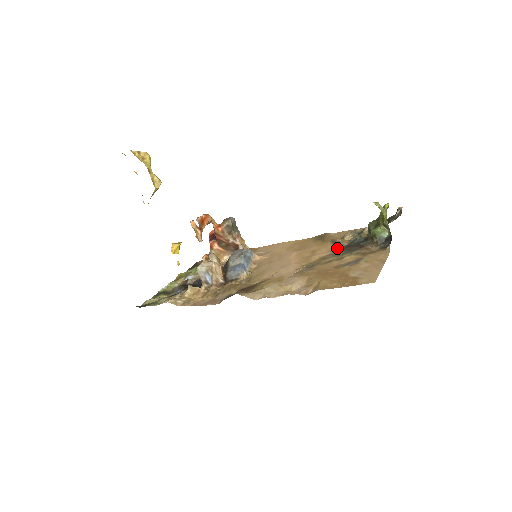
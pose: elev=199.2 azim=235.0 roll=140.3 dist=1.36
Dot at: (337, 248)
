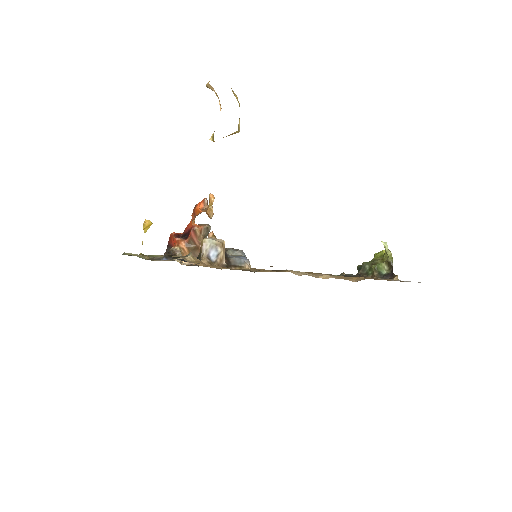
Dot at: occluded
